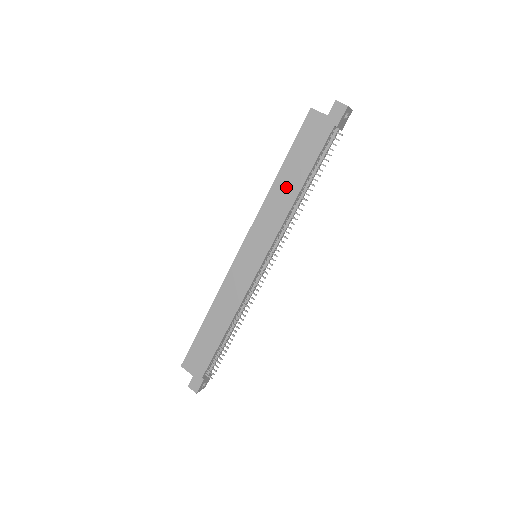
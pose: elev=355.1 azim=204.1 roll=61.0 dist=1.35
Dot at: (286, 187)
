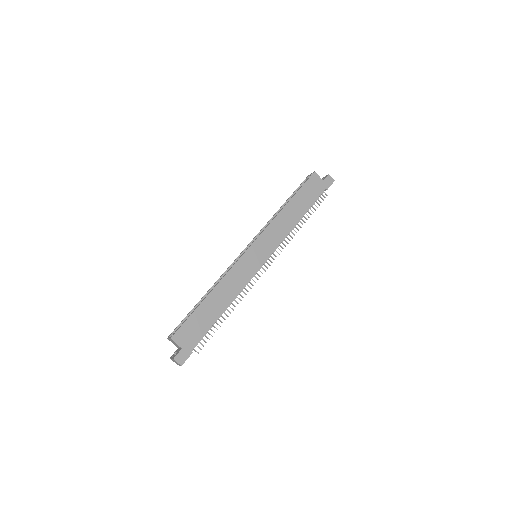
Dot at: (292, 214)
